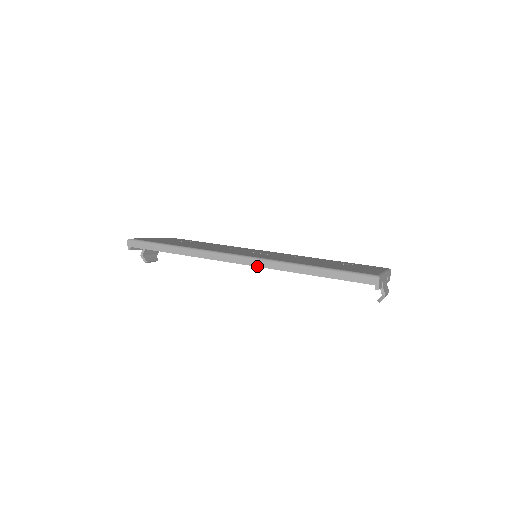
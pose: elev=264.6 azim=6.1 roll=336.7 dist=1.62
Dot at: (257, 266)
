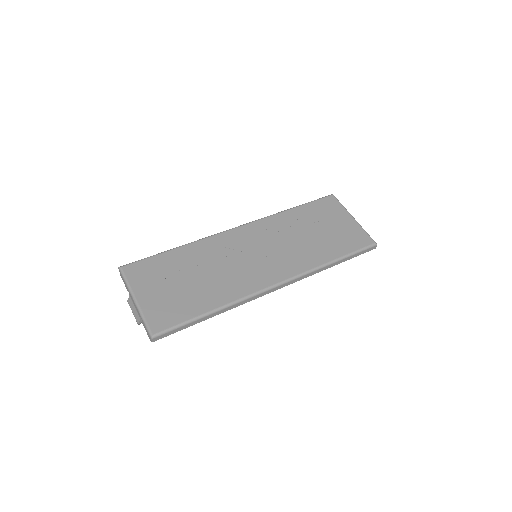
Dot at: occluded
